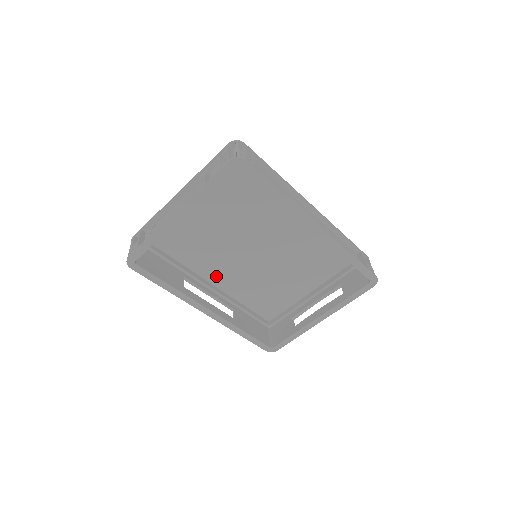
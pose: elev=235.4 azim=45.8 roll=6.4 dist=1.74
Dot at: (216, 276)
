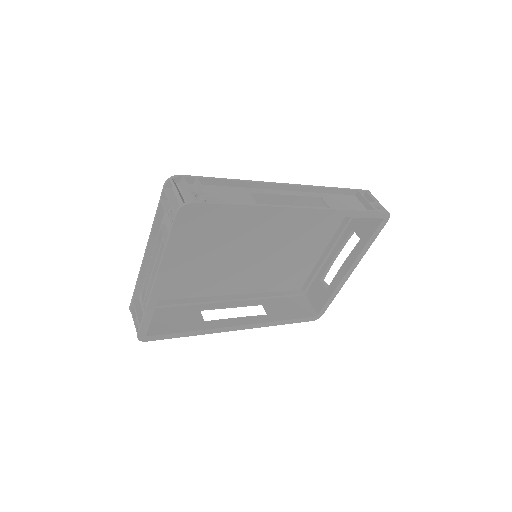
Dot at: (228, 287)
